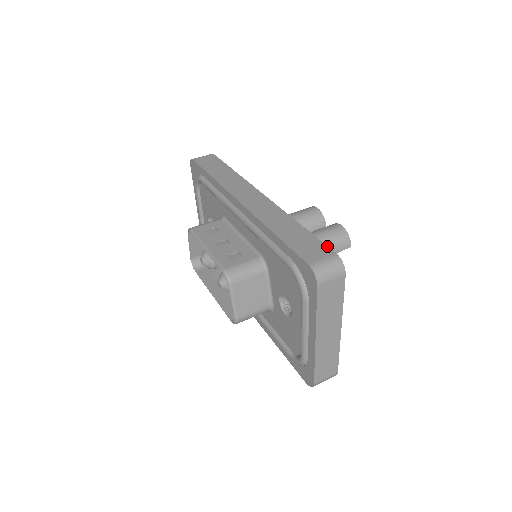
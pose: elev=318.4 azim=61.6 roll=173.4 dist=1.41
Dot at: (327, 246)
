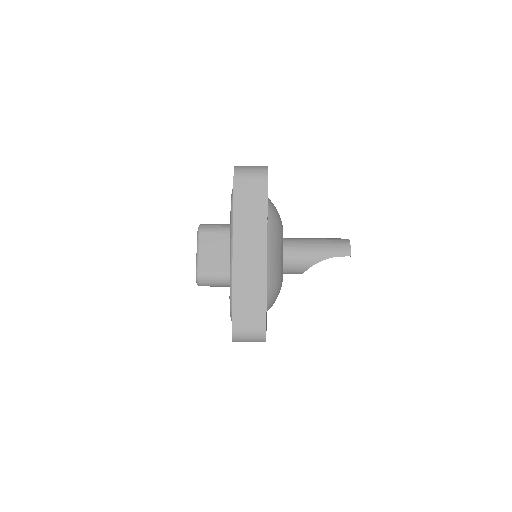
Dot at: occluded
